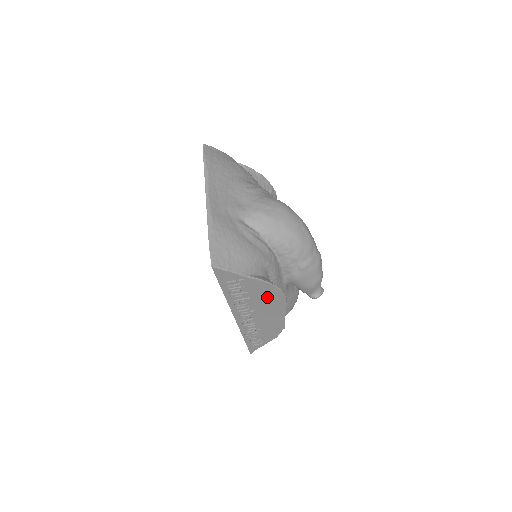
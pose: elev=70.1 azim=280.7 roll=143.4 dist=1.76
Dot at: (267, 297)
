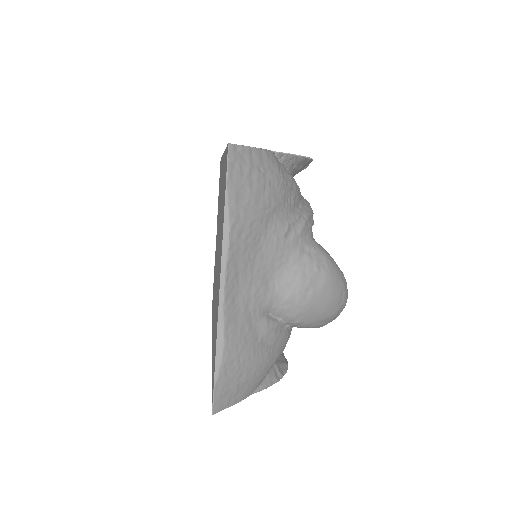
Dot at: occluded
